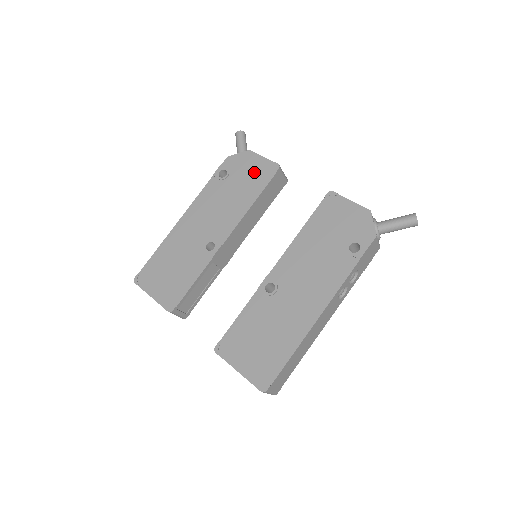
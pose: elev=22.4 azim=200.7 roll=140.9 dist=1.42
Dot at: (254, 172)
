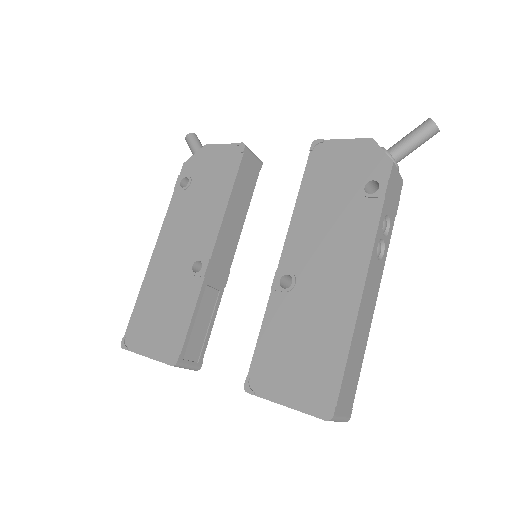
Dot at: (218, 164)
